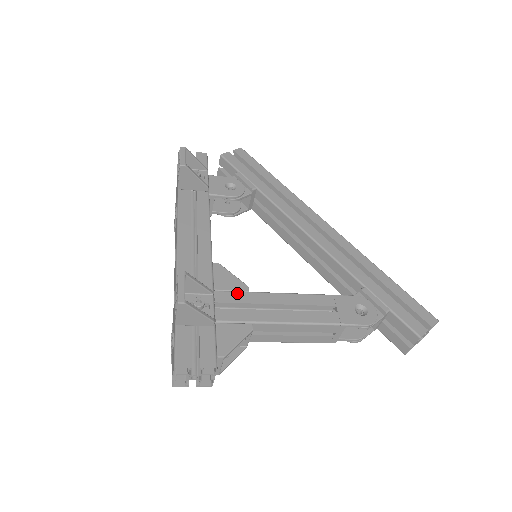
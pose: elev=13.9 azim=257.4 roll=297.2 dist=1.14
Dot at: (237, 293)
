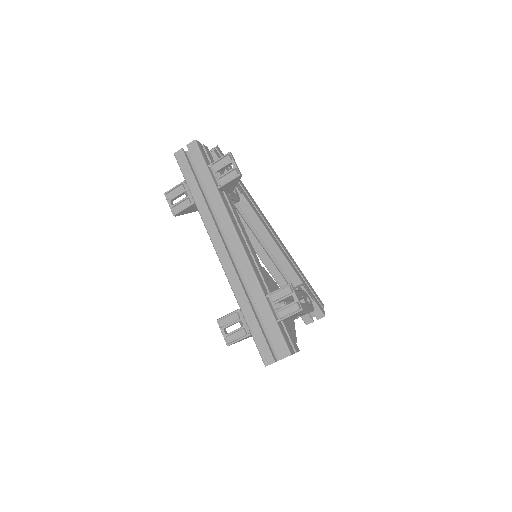
Dot at: occluded
